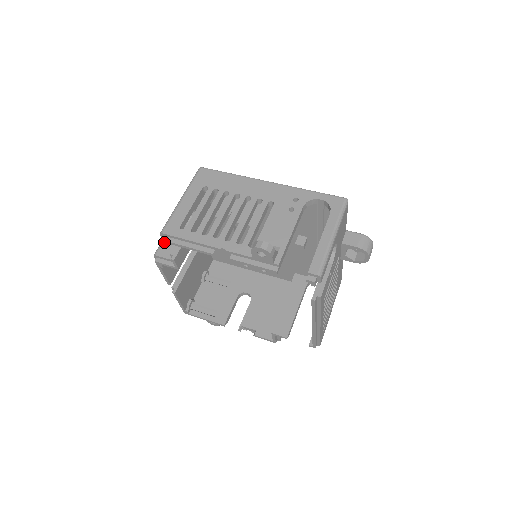
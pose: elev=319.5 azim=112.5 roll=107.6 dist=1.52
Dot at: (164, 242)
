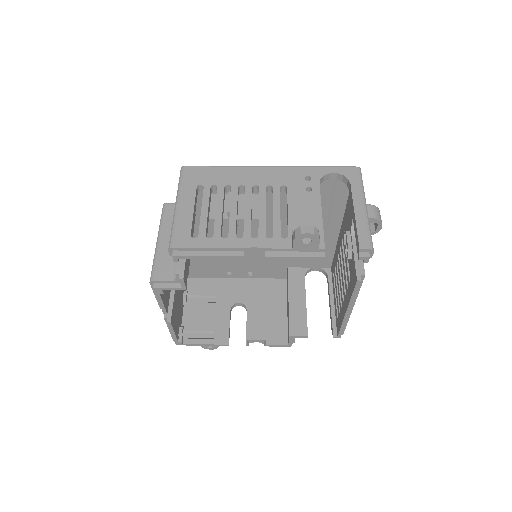
Dot at: (176, 258)
